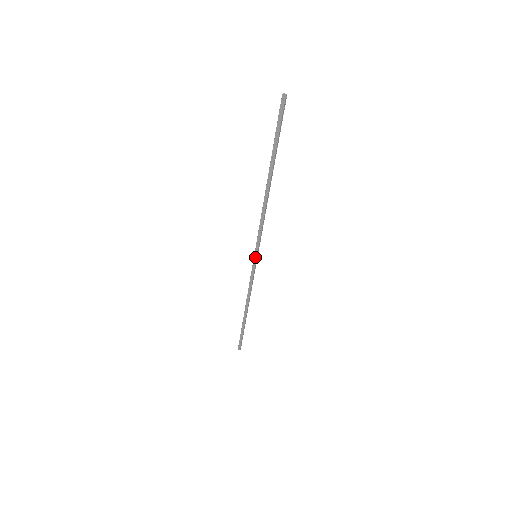
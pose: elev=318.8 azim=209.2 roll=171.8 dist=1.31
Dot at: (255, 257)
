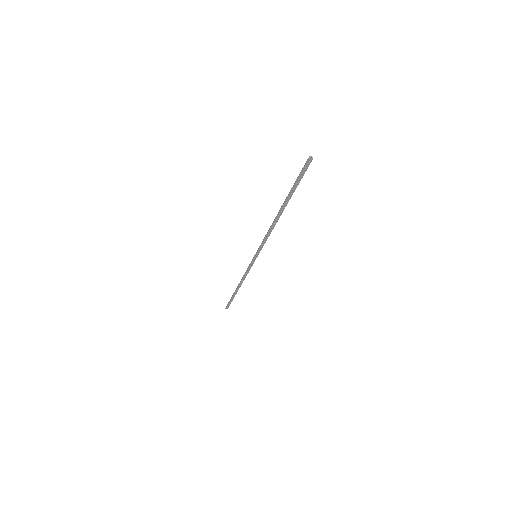
Dot at: (255, 257)
